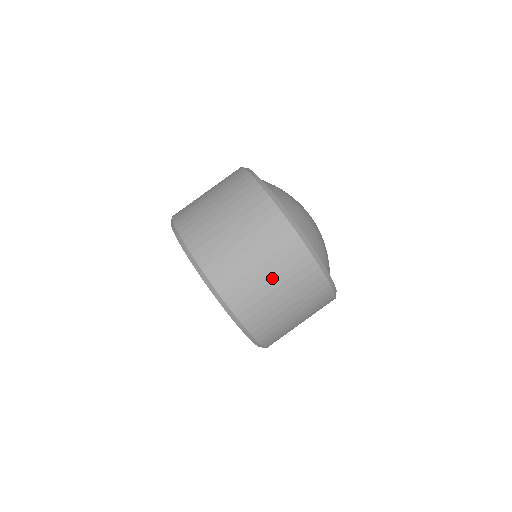
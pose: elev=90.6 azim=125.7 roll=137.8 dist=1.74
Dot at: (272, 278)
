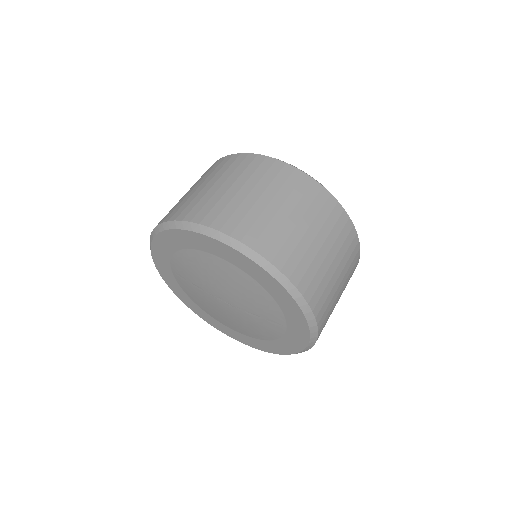
Dot at: (207, 184)
